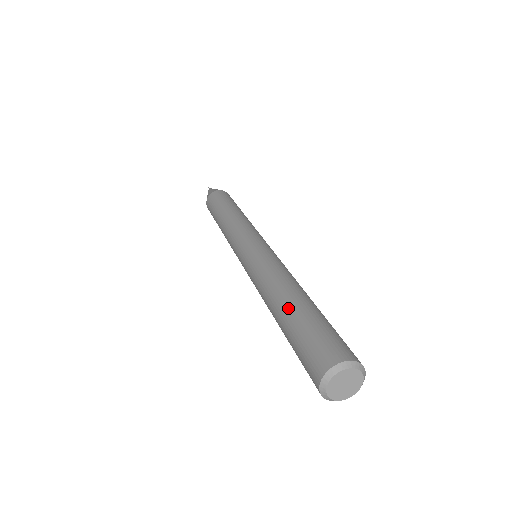
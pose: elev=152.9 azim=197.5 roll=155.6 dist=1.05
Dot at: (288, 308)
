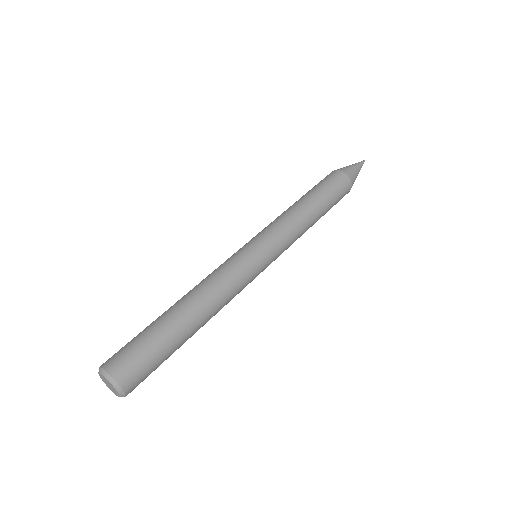
Dot at: (174, 317)
